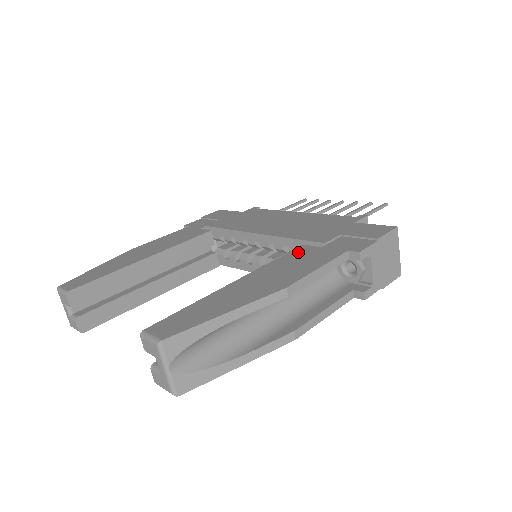
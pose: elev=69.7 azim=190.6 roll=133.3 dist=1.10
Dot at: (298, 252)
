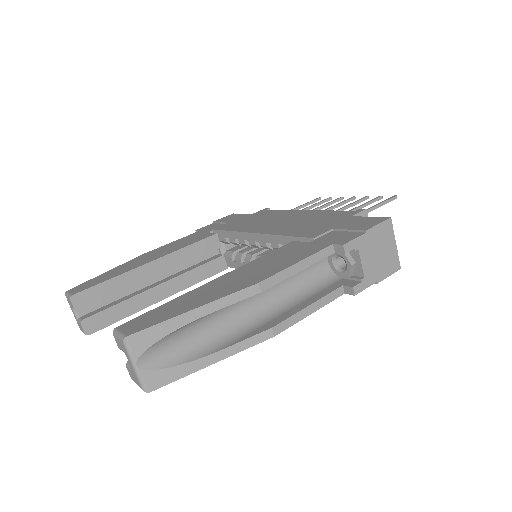
Dot at: (285, 248)
